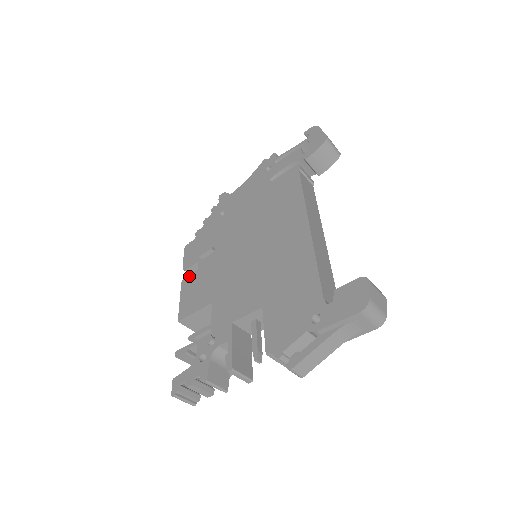
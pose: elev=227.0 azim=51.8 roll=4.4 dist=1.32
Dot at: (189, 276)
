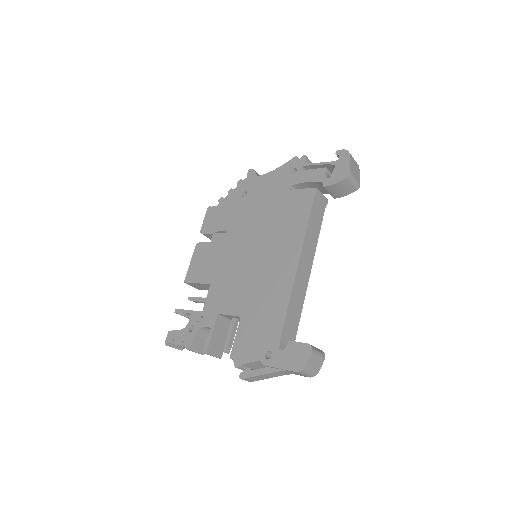
Dot at: (203, 243)
